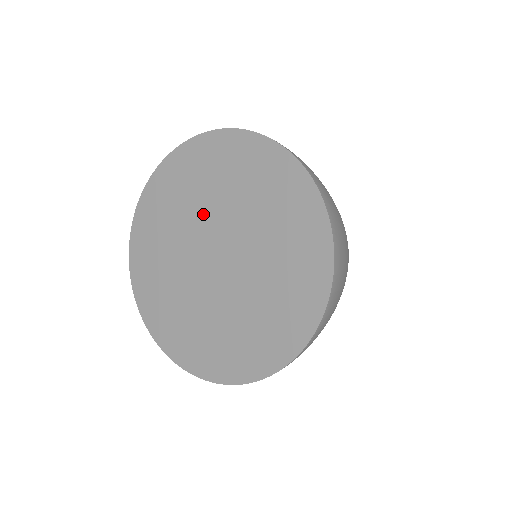
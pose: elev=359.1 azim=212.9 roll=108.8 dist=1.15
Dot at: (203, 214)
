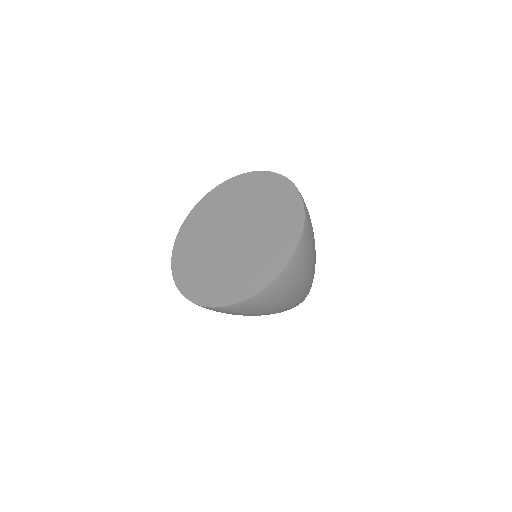
Dot at: (239, 211)
